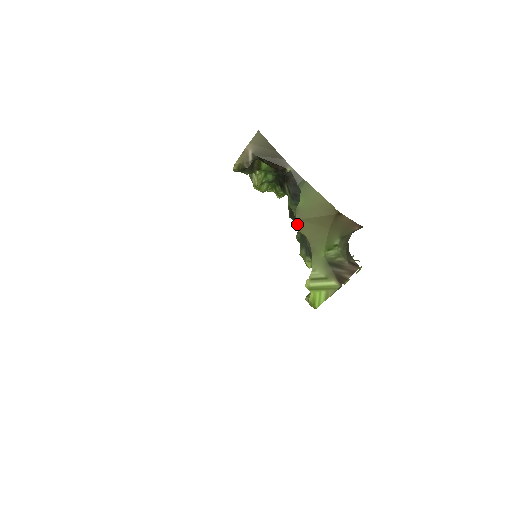
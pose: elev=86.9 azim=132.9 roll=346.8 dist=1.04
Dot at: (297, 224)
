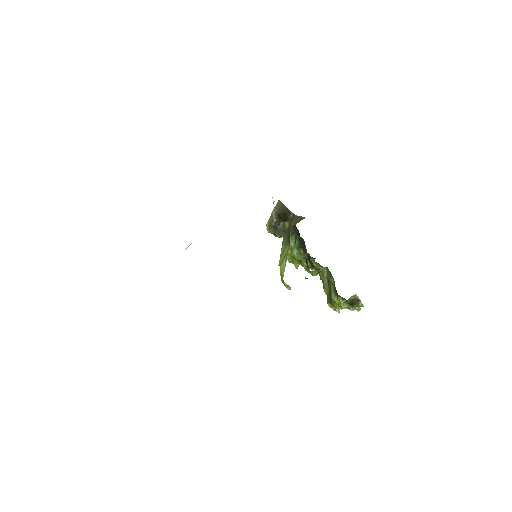
Dot at: occluded
